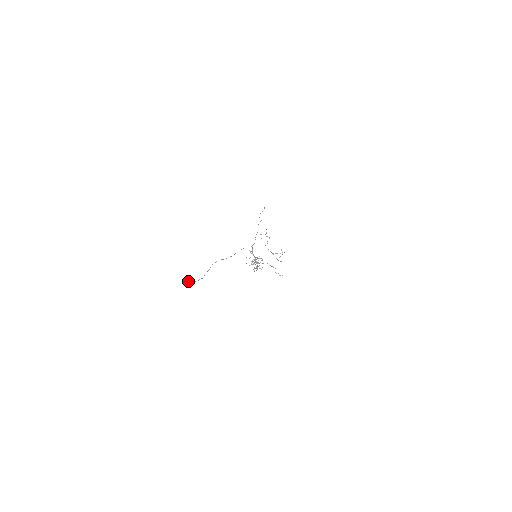
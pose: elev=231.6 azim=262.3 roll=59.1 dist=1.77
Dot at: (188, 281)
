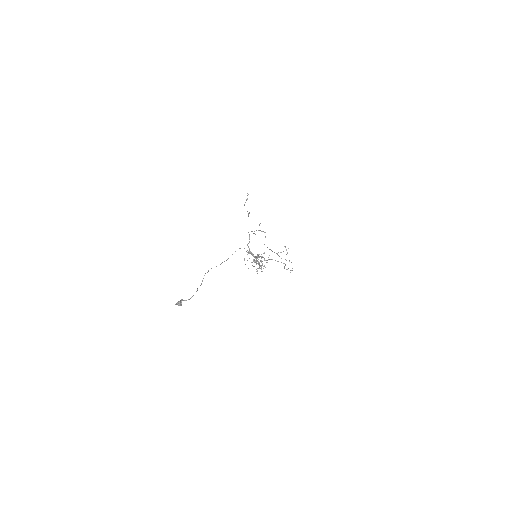
Dot at: (177, 302)
